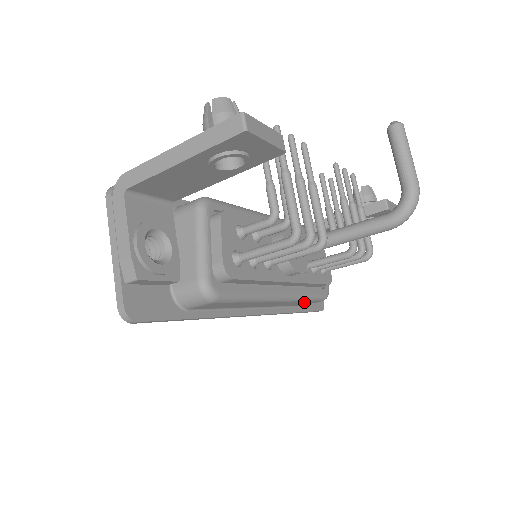
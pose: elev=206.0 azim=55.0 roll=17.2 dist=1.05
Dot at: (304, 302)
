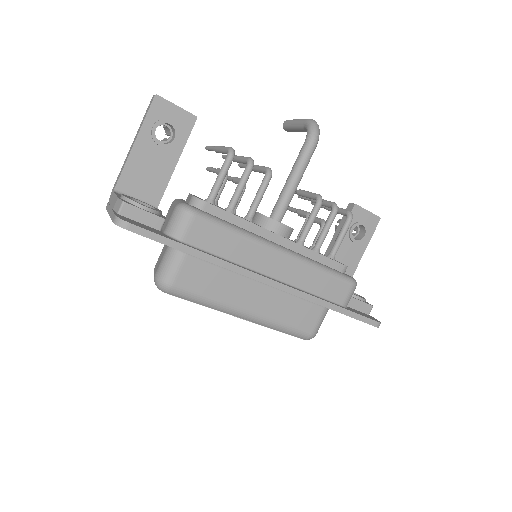
Dot at: (326, 280)
